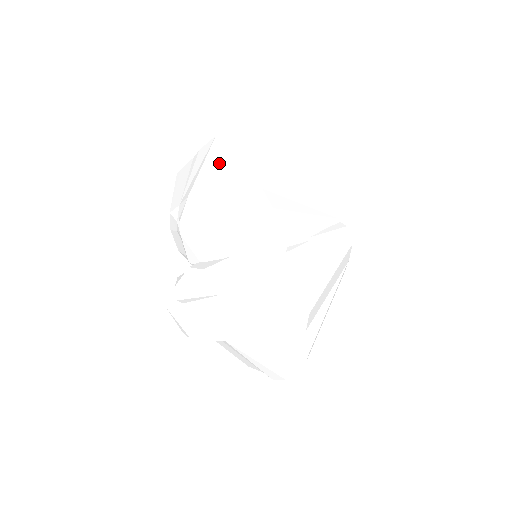
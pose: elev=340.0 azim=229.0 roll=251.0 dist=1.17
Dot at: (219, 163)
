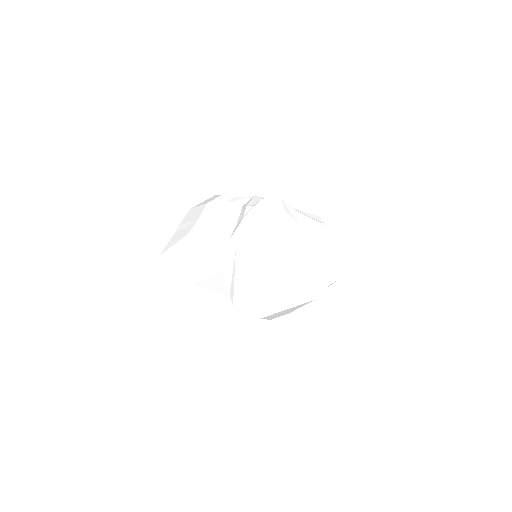
Dot at: occluded
